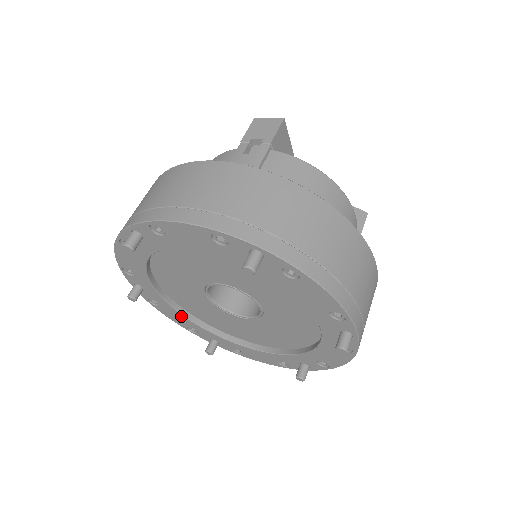
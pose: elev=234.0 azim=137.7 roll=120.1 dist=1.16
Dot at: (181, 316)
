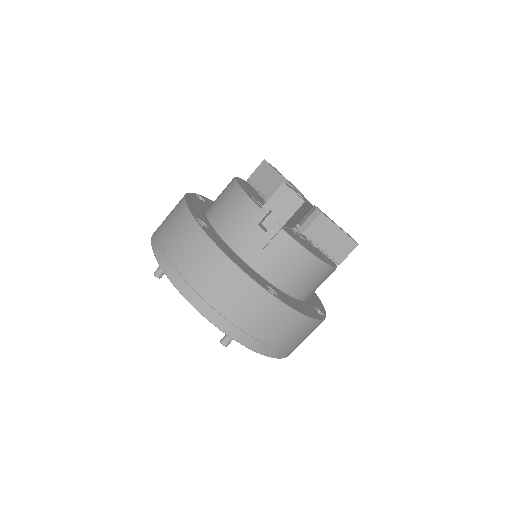
Dot at: occluded
